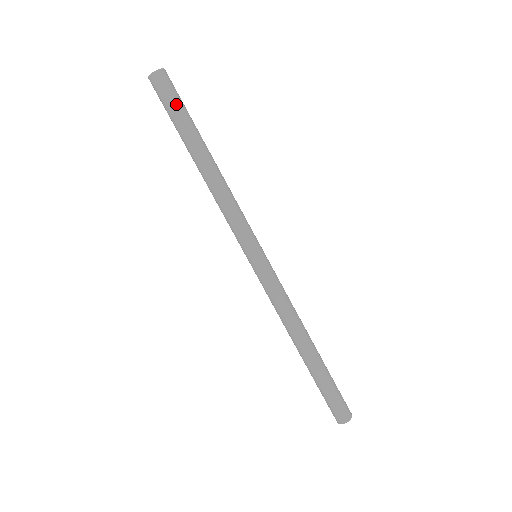
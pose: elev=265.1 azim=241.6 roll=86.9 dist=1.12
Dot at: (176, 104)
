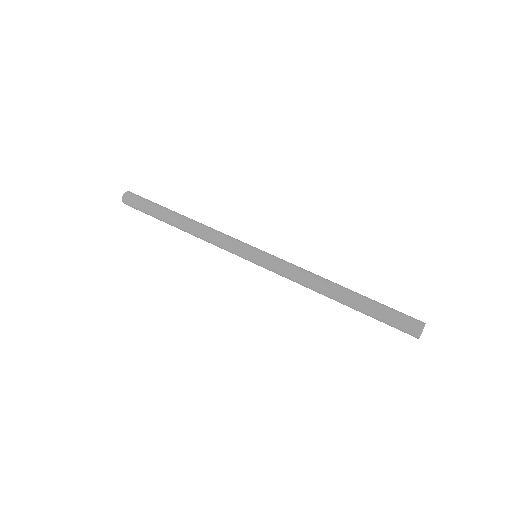
Dot at: (148, 201)
